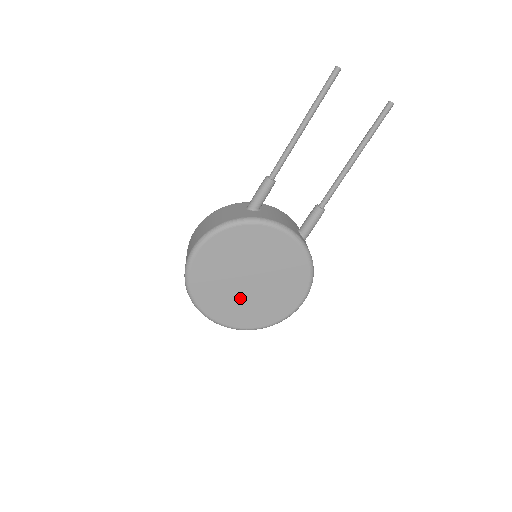
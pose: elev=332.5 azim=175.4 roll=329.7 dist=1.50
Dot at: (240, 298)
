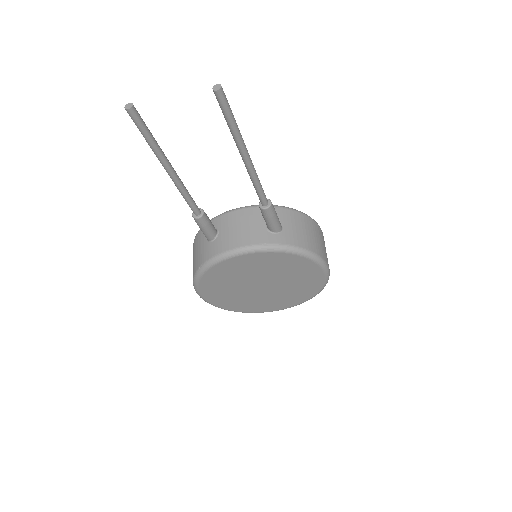
Dot at: (270, 296)
